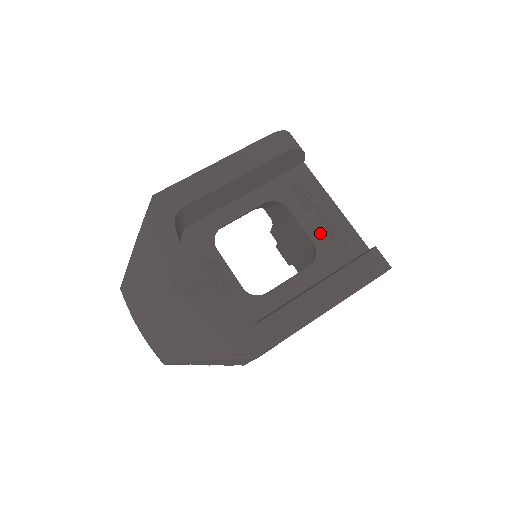
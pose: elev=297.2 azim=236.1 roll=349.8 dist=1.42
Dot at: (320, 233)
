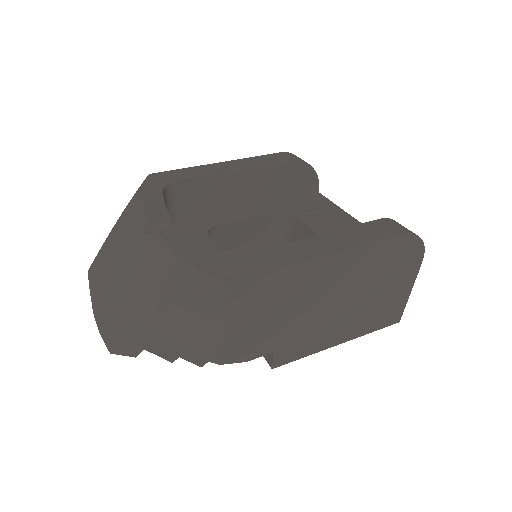
Dot at: occluded
